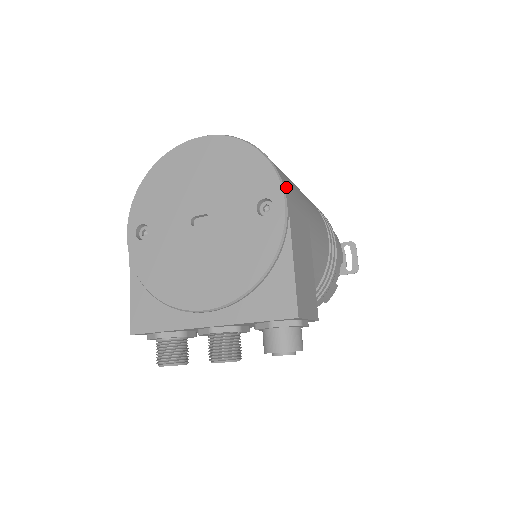
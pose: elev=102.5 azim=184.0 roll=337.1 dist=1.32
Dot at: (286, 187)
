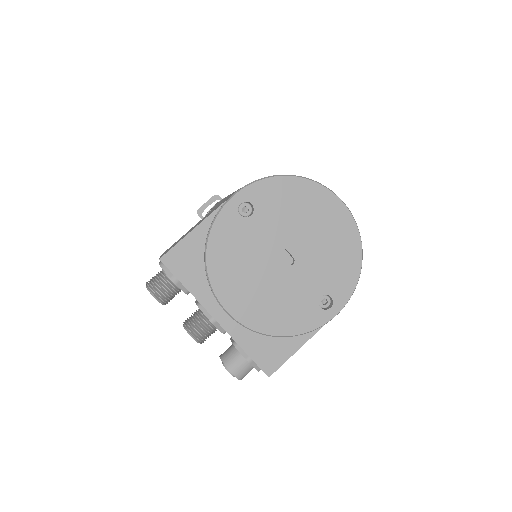
Dot at: occluded
